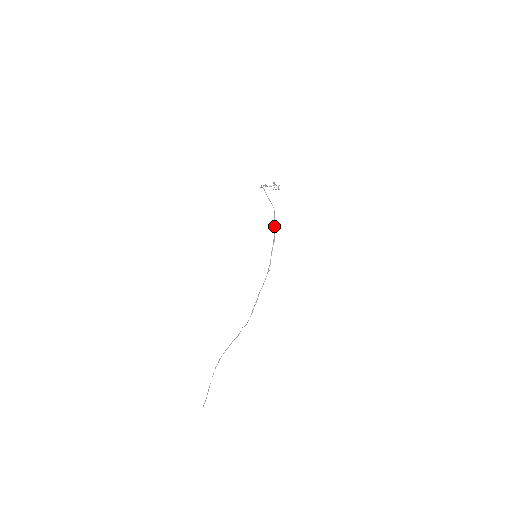
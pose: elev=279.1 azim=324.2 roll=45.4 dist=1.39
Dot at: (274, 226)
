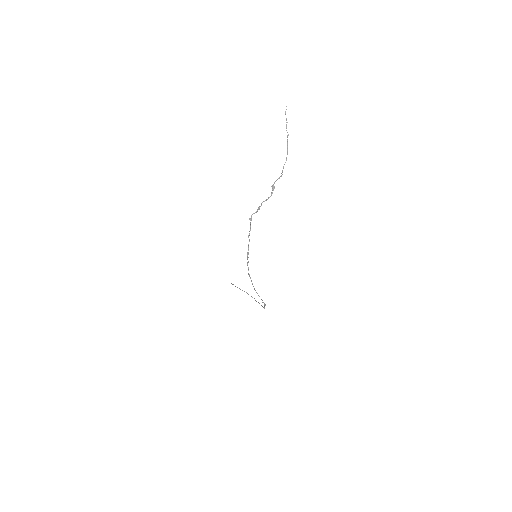
Dot at: occluded
